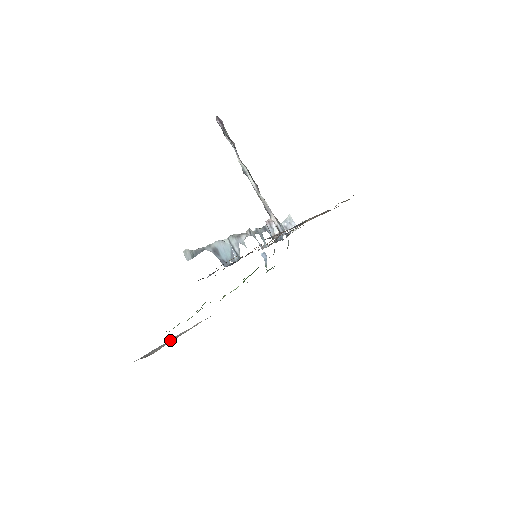
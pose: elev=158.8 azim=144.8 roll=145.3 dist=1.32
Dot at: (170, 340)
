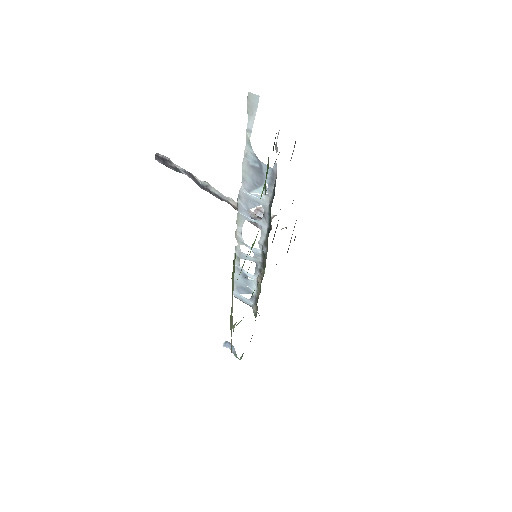
Dot at: occluded
